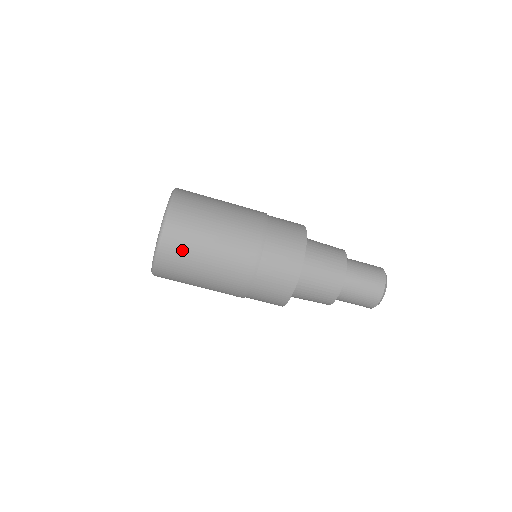
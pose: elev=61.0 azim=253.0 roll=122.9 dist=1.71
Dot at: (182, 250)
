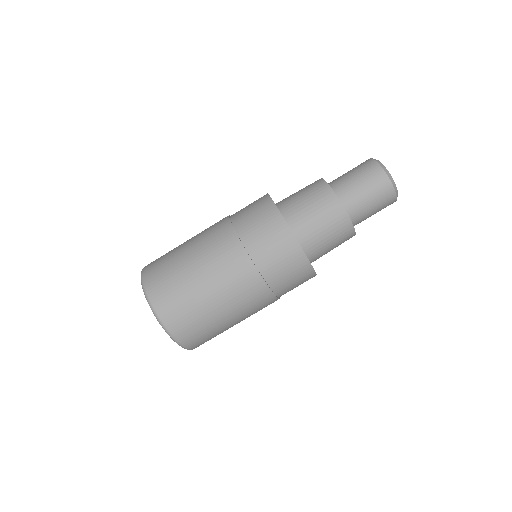
Dot at: (163, 271)
